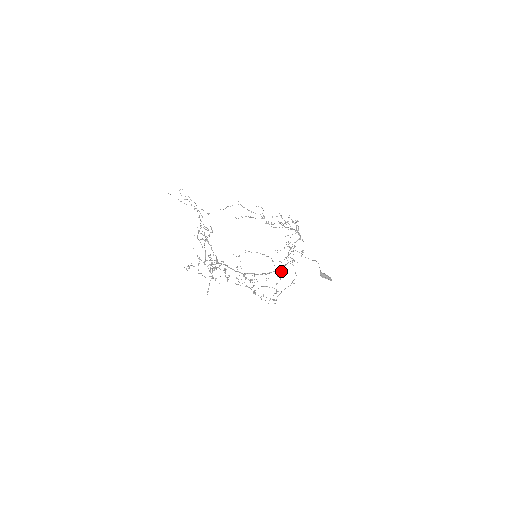
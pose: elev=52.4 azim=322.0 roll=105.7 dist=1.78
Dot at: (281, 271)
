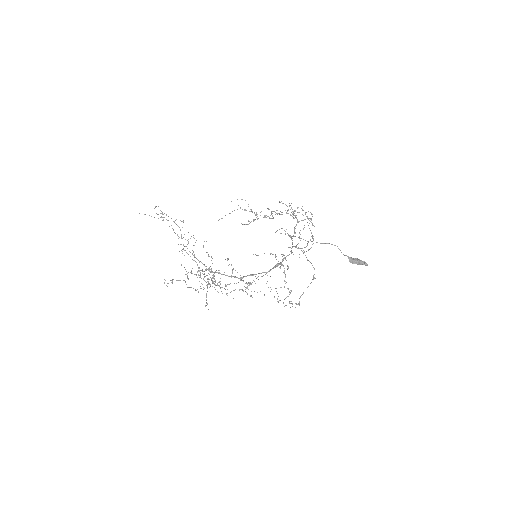
Dot at: occluded
